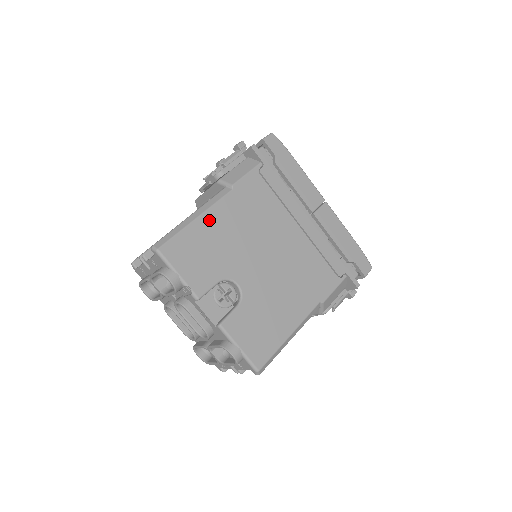
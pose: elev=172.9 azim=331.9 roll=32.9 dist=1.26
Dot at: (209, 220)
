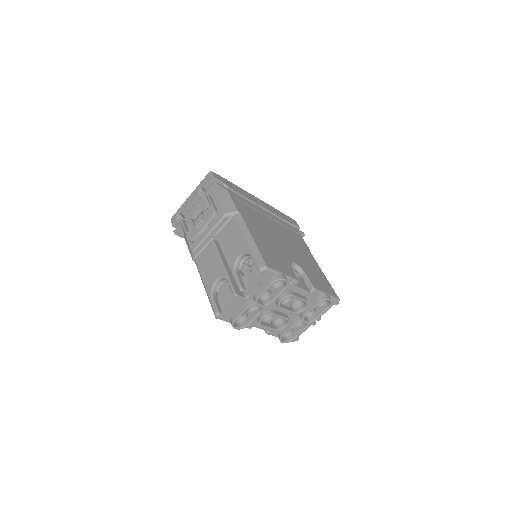
Dot at: (255, 236)
